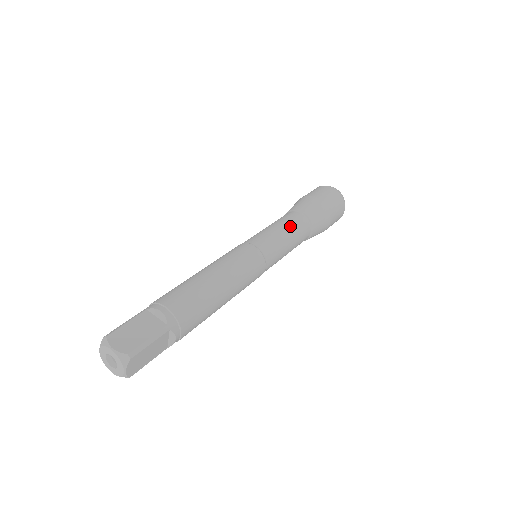
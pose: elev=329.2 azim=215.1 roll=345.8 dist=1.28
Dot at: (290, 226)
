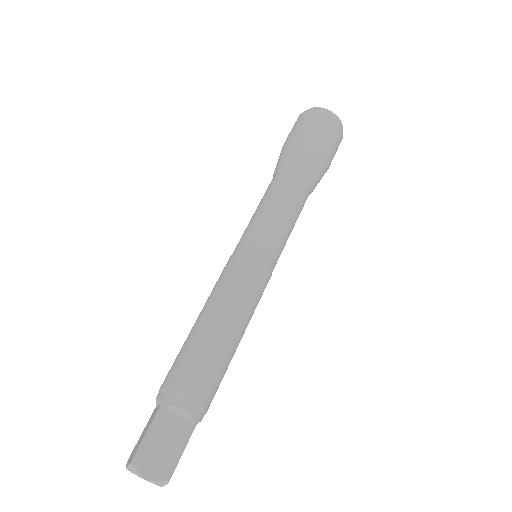
Dot at: (291, 205)
